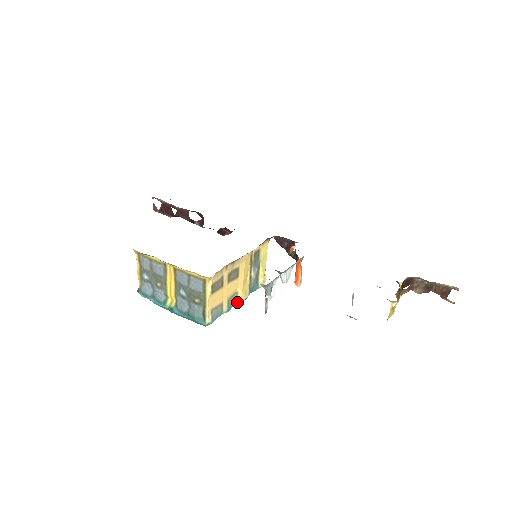
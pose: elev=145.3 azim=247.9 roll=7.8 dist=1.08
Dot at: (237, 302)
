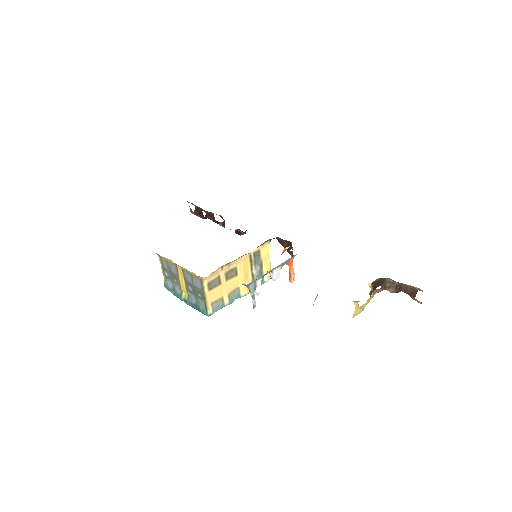
Dot at: (240, 296)
